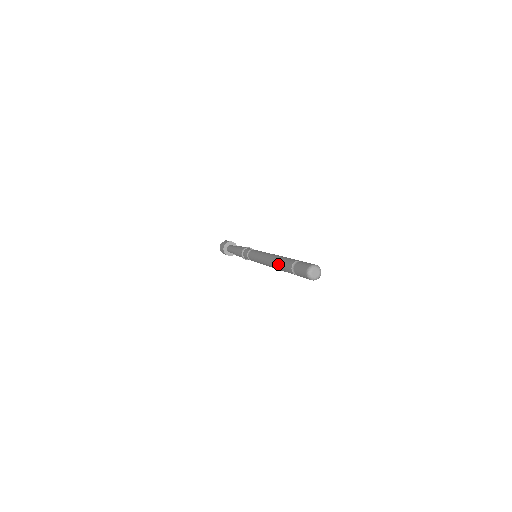
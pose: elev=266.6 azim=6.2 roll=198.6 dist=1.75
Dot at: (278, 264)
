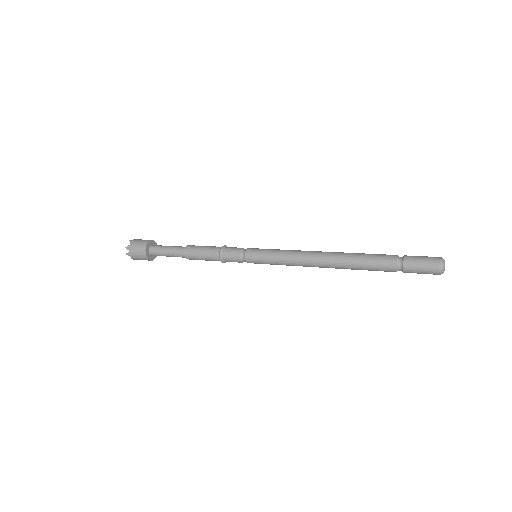
Dot at: (354, 263)
